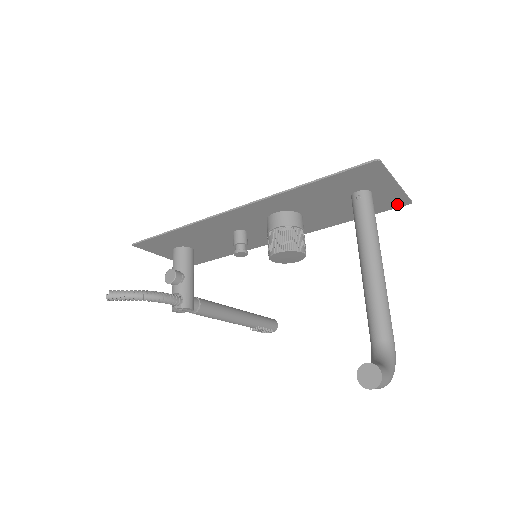
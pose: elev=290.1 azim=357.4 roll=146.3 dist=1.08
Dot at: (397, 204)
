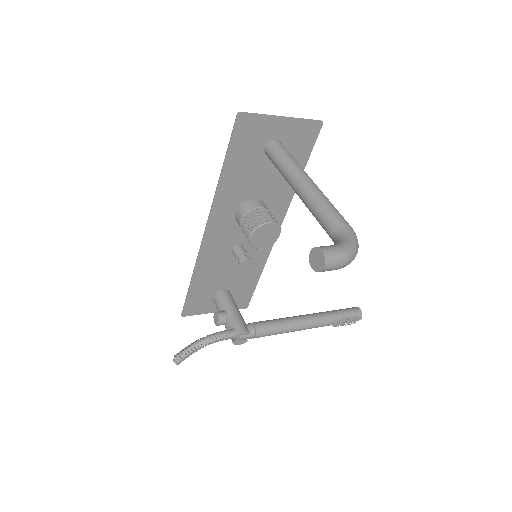
Dot at: (313, 132)
